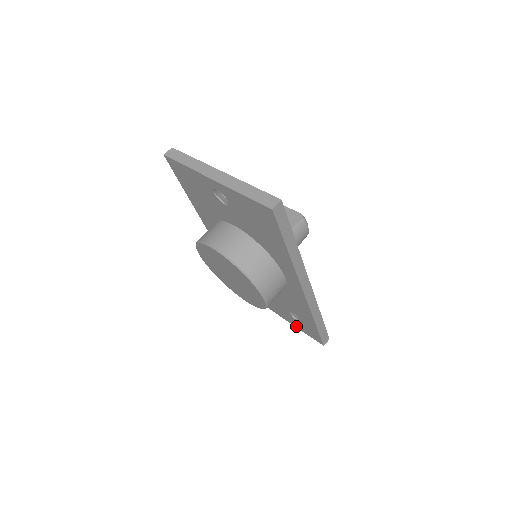
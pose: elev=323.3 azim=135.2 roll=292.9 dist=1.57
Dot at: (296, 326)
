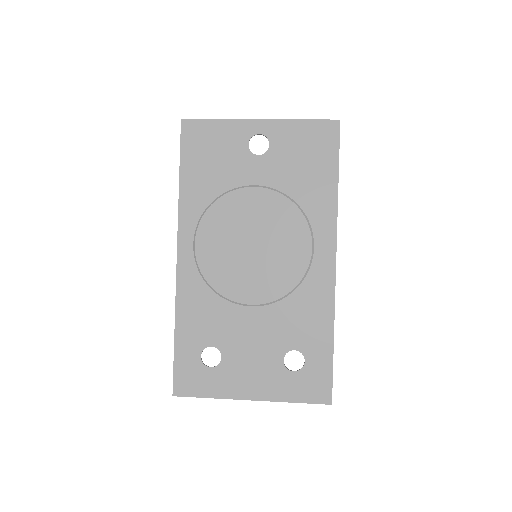
Dot at: (283, 397)
